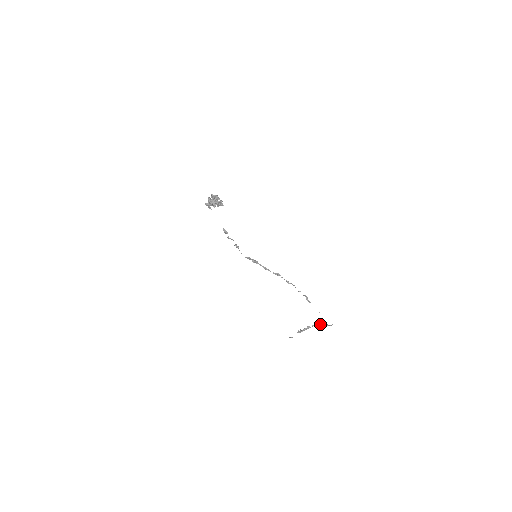
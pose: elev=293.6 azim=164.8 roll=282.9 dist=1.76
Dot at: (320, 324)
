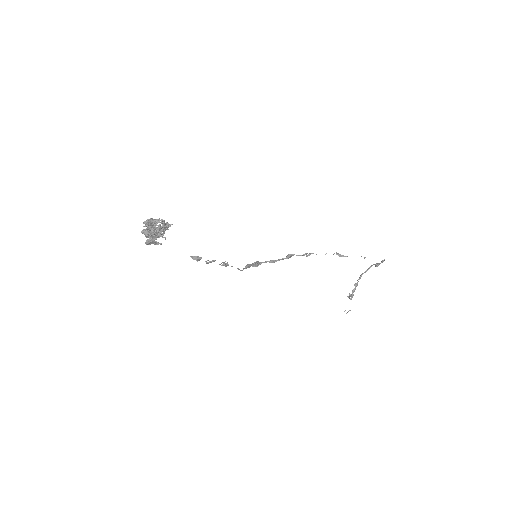
Dot at: (366, 270)
